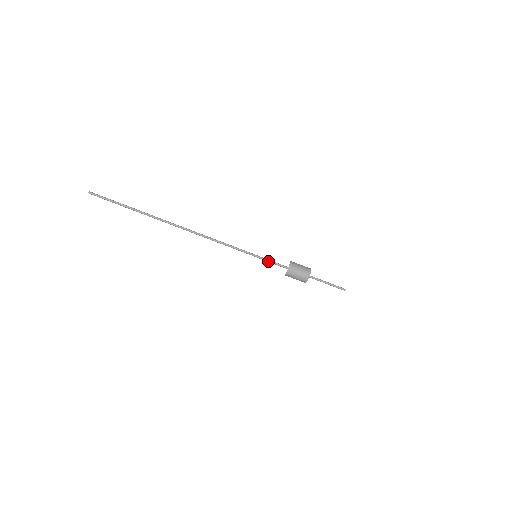
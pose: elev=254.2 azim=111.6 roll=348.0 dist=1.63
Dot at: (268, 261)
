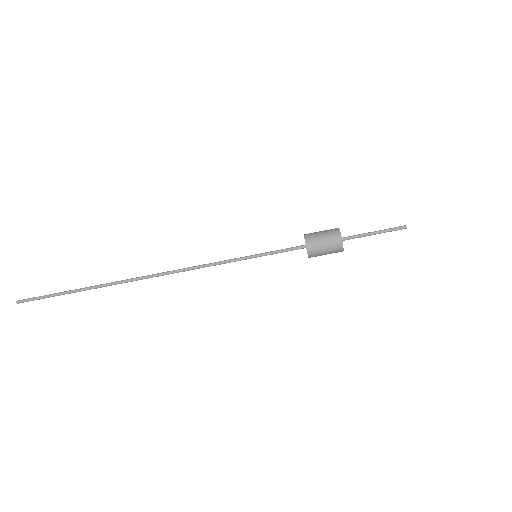
Dot at: (275, 252)
